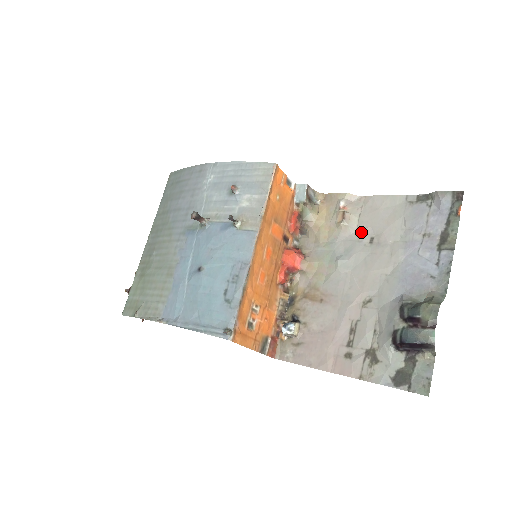
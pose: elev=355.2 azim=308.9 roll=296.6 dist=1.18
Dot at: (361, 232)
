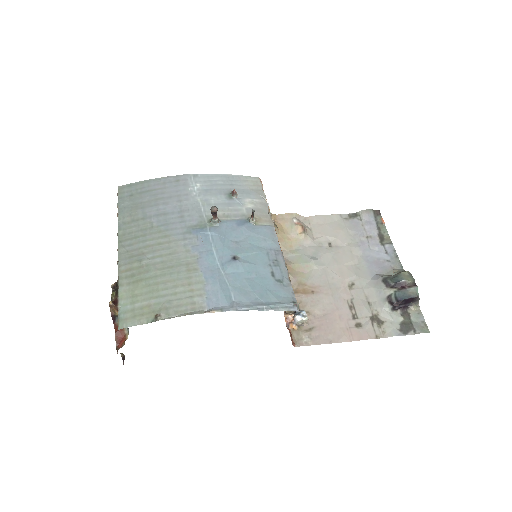
Dot at: (319, 240)
